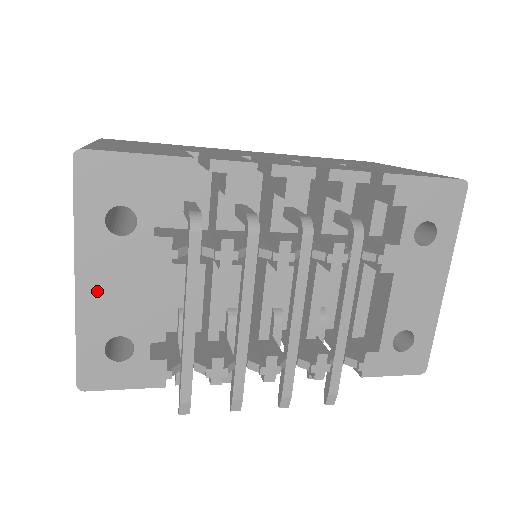
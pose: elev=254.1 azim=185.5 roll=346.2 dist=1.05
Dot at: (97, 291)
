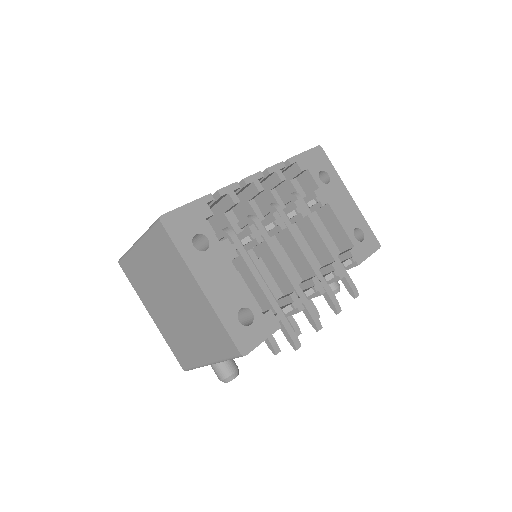
Dot at: (214, 288)
